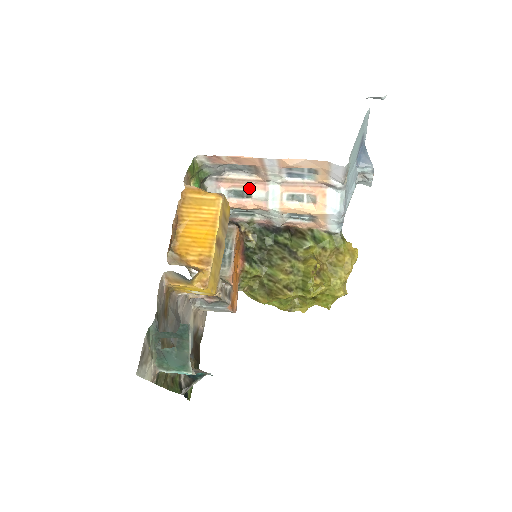
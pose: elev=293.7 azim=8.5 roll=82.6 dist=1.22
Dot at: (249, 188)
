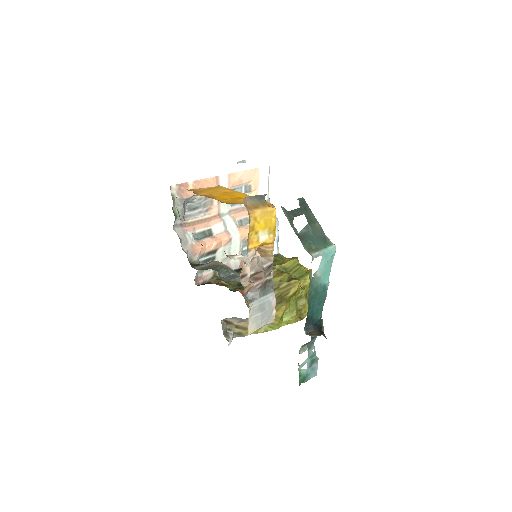
Dot at: (208, 227)
